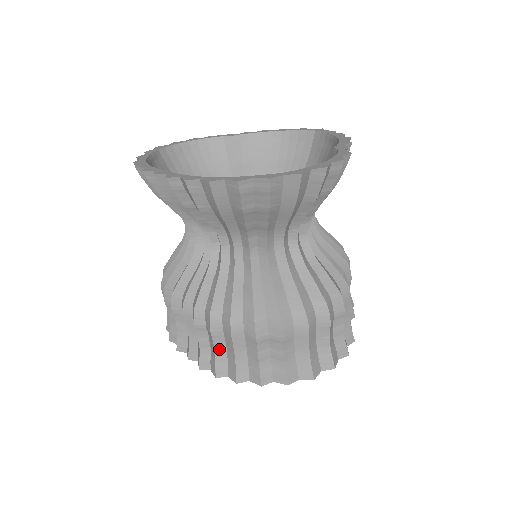
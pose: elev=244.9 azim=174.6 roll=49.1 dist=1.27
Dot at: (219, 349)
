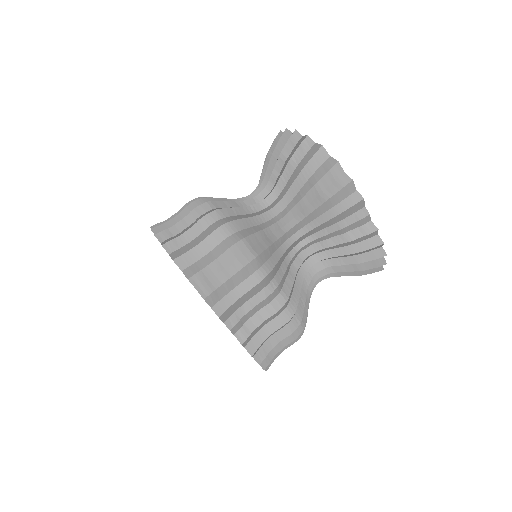
Dot at: occluded
